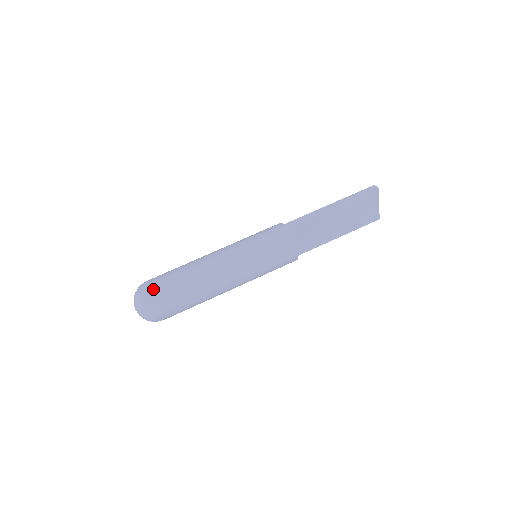
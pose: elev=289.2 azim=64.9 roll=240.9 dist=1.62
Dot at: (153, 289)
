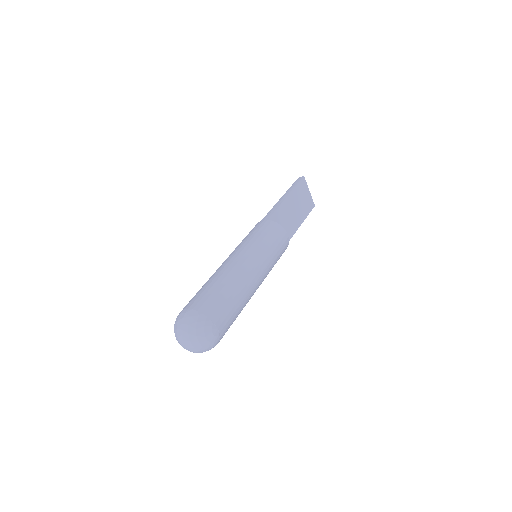
Dot at: (196, 306)
